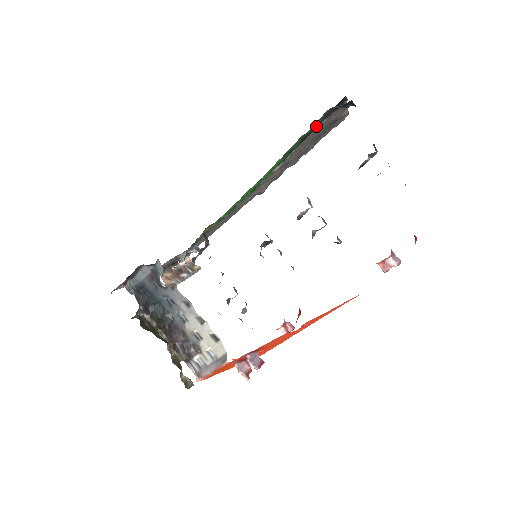
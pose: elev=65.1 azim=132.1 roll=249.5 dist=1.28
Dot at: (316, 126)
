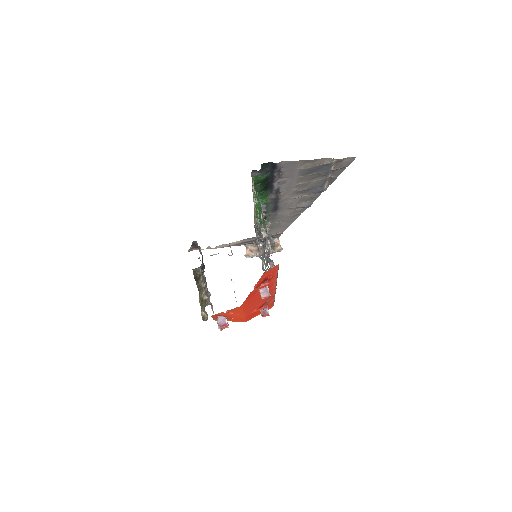
Dot at: (259, 179)
